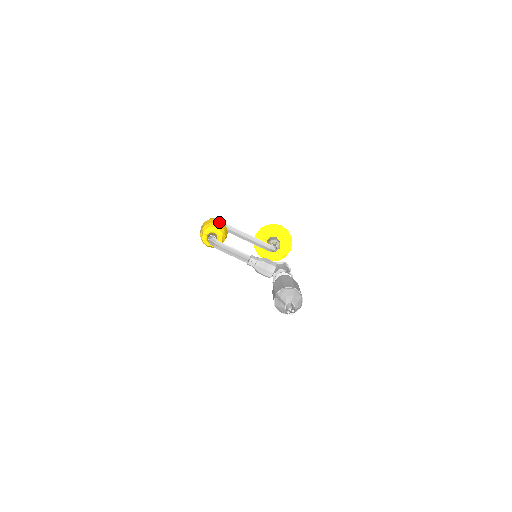
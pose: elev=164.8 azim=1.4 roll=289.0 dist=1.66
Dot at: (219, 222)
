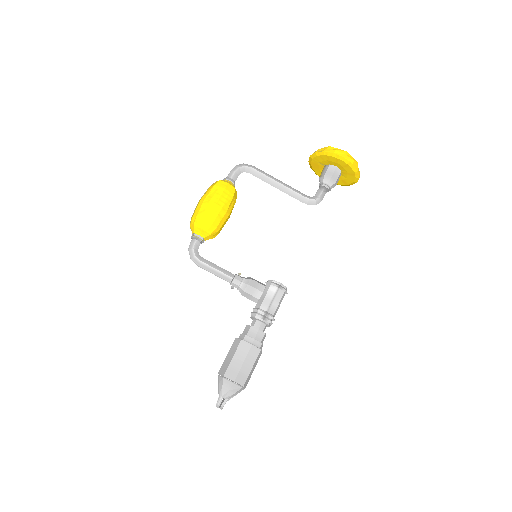
Dot at: (211, 213)
